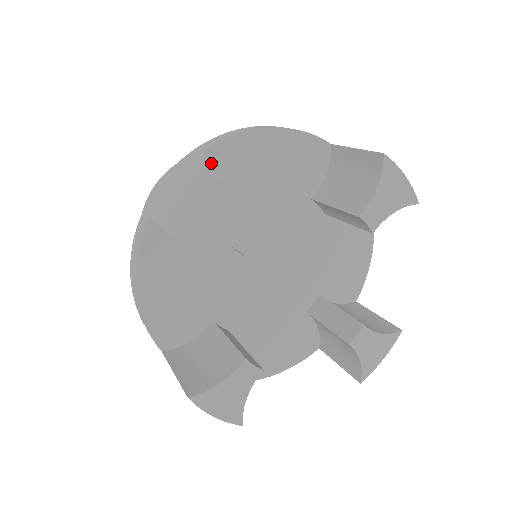
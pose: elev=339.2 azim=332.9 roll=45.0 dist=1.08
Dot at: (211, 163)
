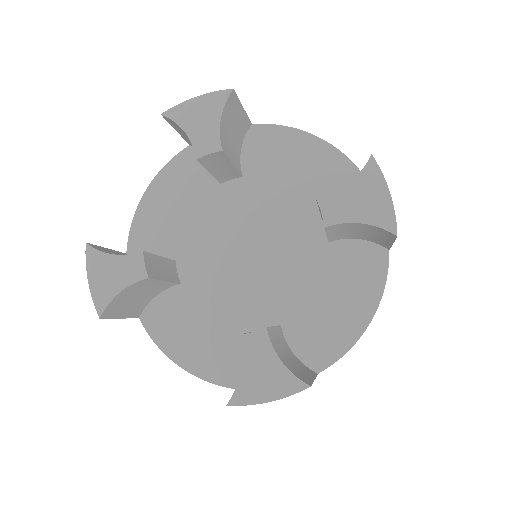
Dot at: occluded
